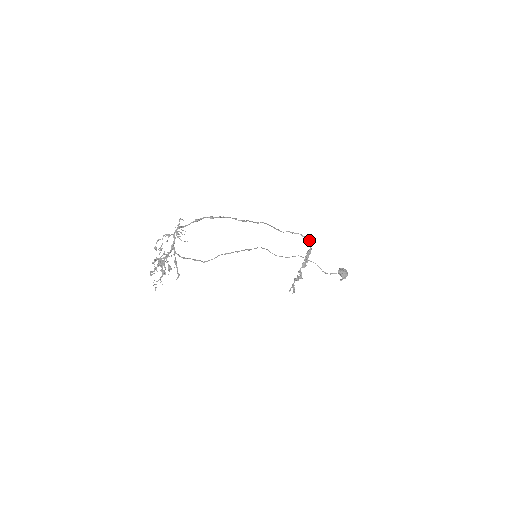
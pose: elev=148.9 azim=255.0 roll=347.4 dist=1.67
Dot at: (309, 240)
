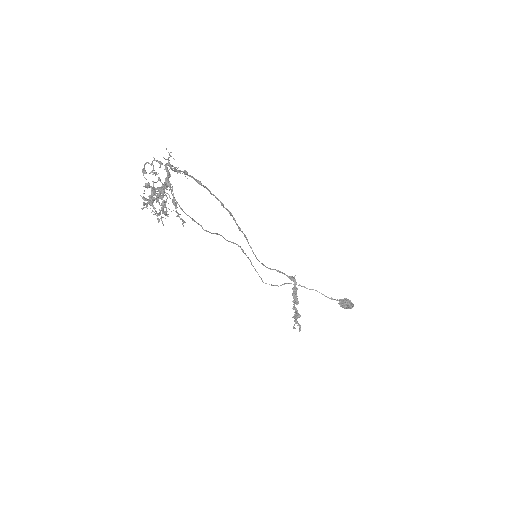
Dot at: occluded
